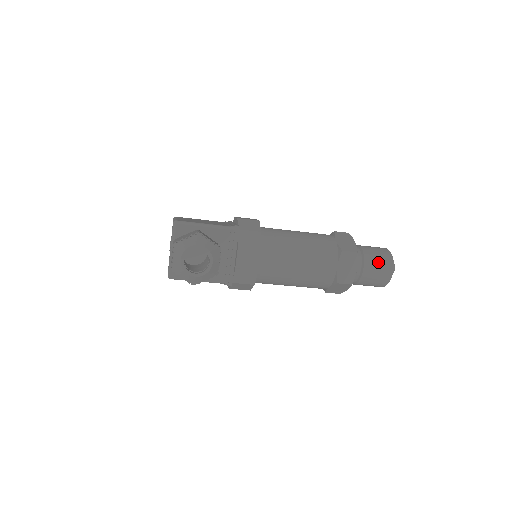
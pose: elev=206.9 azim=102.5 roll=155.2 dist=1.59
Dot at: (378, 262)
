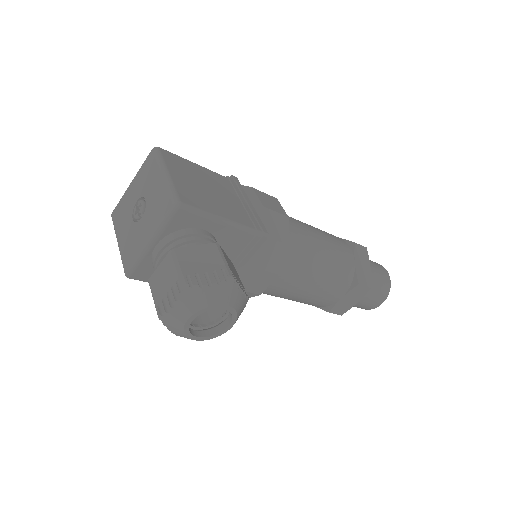
Dot at: (377, 293)
